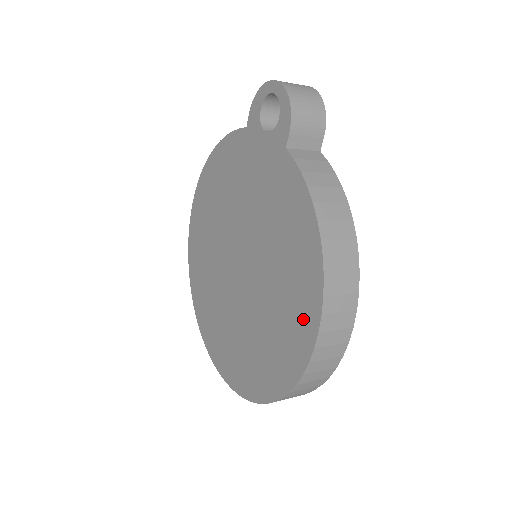
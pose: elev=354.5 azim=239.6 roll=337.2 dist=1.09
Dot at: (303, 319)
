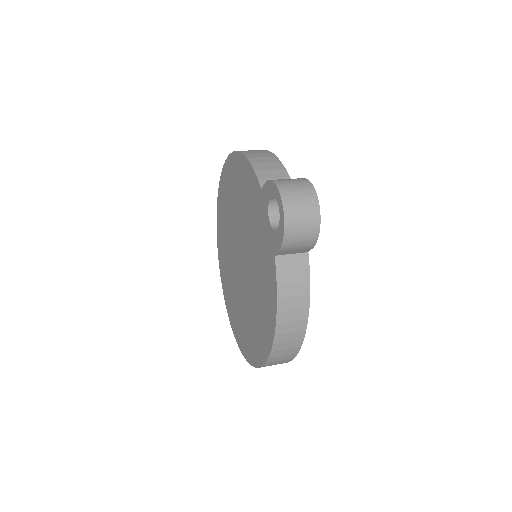
Dot at: (259, 349)
